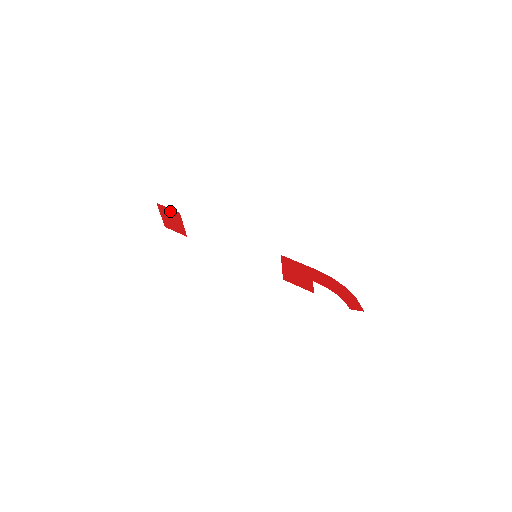
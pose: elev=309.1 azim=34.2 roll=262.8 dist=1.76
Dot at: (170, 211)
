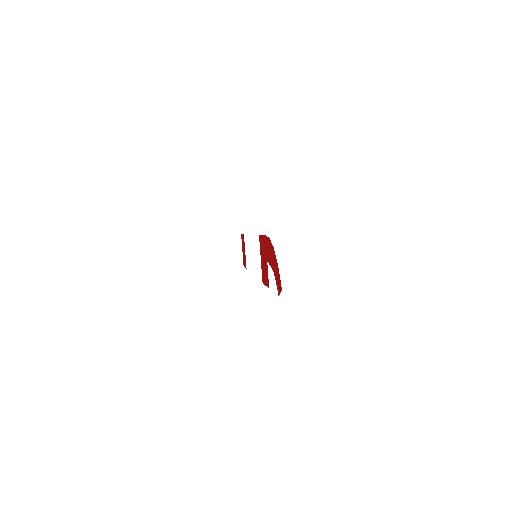
Dot at: occluded
